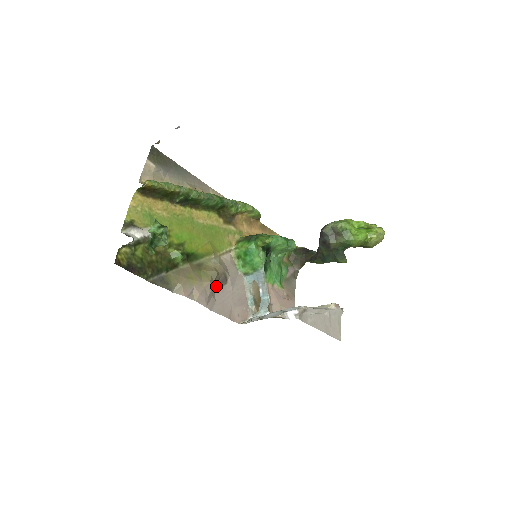
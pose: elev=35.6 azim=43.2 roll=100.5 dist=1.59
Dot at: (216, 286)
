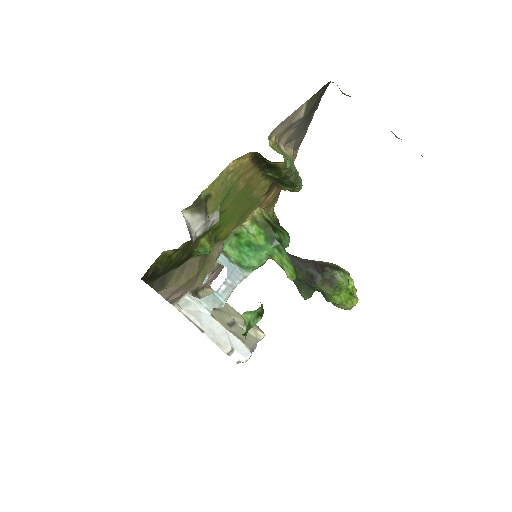
Dot at: occluded
